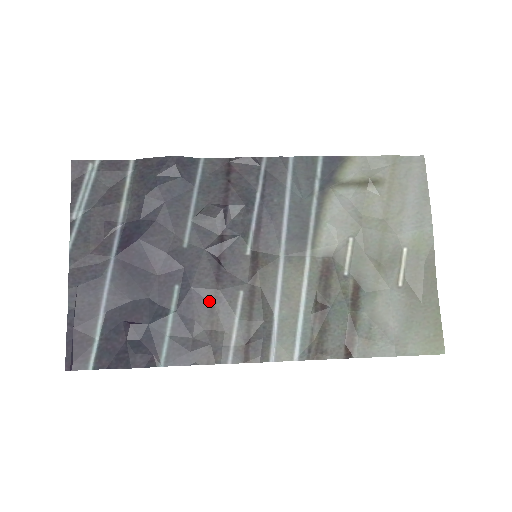
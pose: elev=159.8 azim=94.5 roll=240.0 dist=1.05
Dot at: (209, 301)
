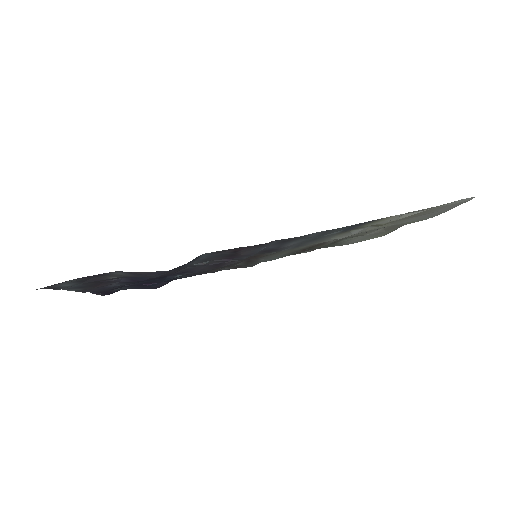
Dot at: occluded
